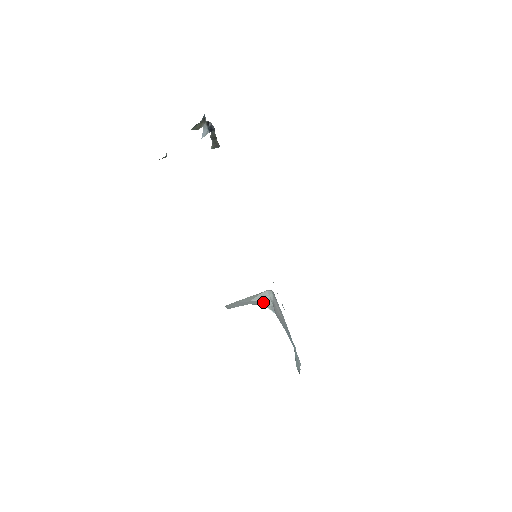
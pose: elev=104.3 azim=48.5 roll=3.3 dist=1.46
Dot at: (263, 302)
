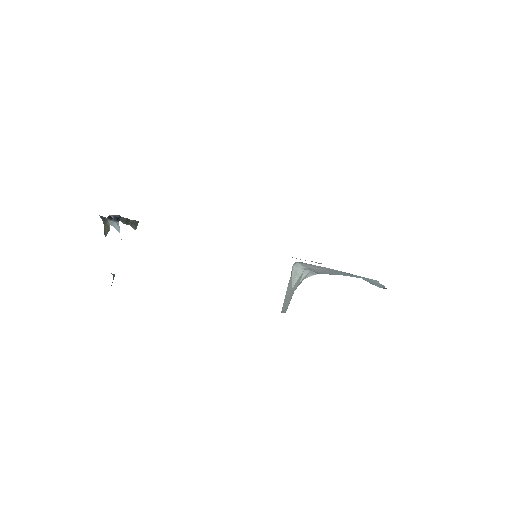
Dot at: (301, 277)
